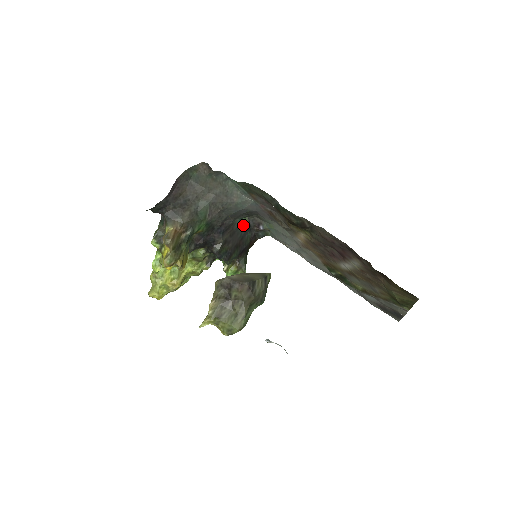
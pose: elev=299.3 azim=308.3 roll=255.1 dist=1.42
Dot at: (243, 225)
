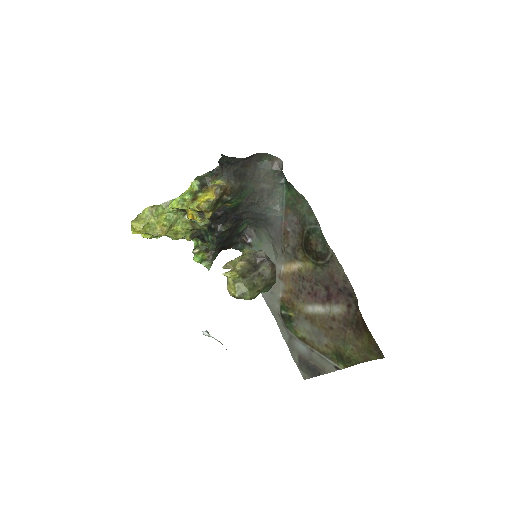
Dot at: (241, 228)
